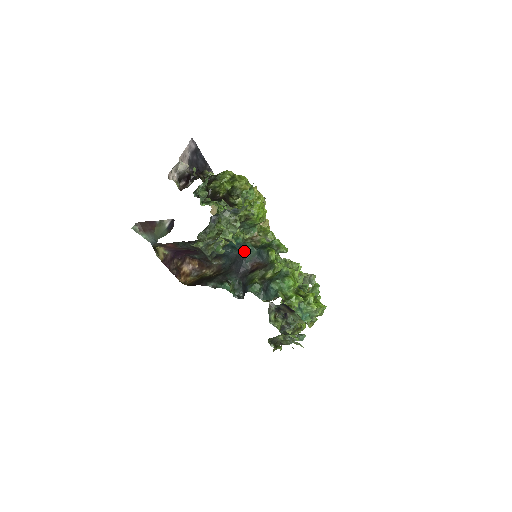
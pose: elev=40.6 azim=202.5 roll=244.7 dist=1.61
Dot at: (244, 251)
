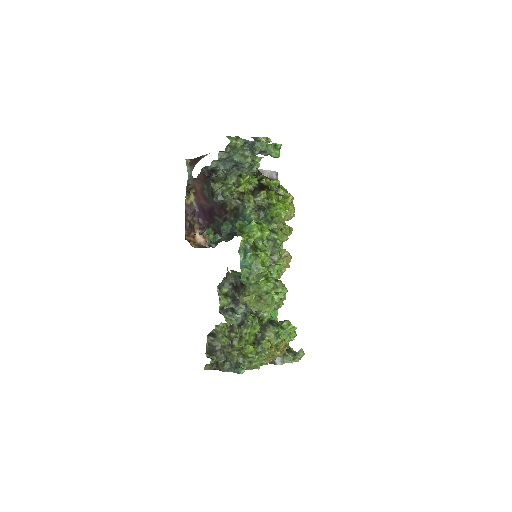
Dot at: occluded
